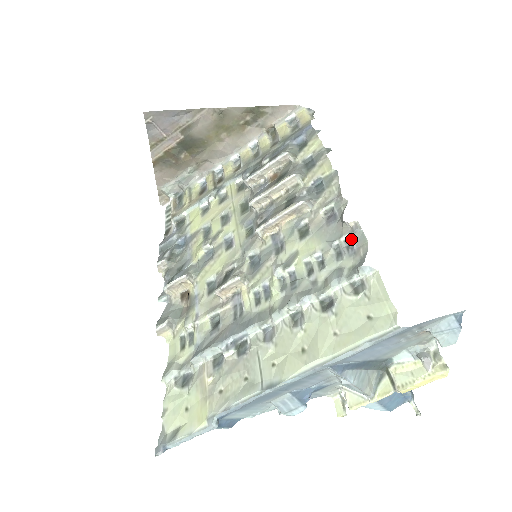
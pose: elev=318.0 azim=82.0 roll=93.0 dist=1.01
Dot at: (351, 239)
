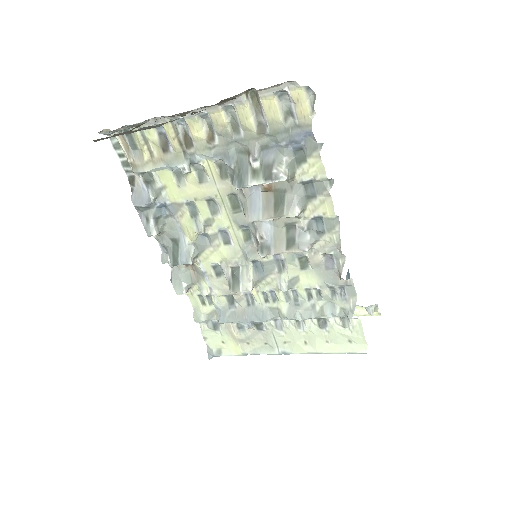
Dot at: (344, 289)
